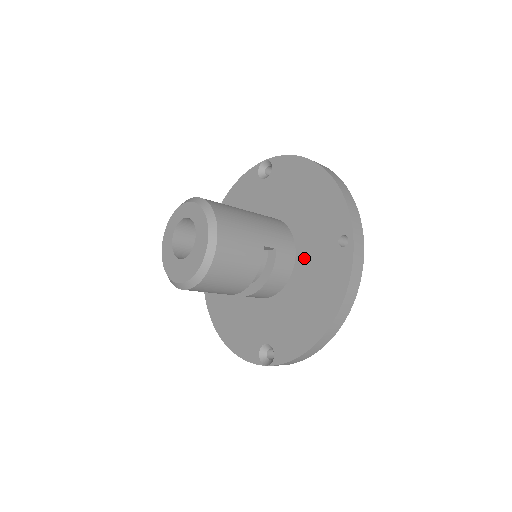
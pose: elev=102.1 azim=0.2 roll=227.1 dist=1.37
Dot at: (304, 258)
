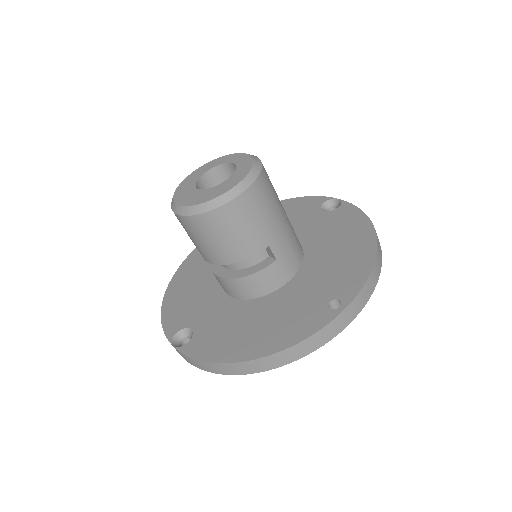
Dot at: (290, 291)
